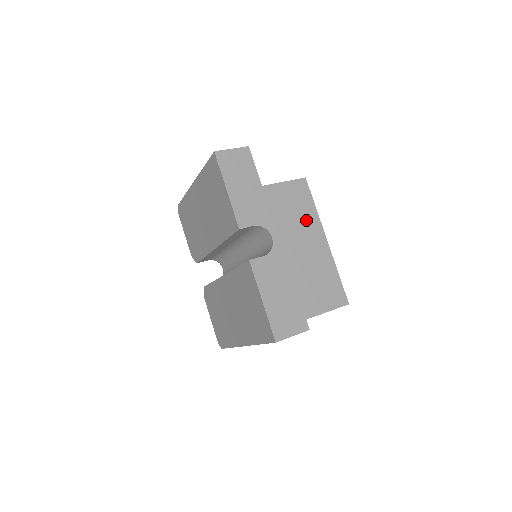
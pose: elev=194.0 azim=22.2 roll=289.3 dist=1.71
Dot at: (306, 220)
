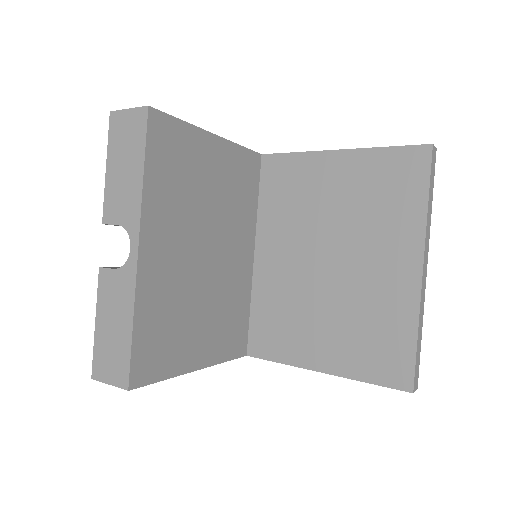
Dot at: (396, 223)
